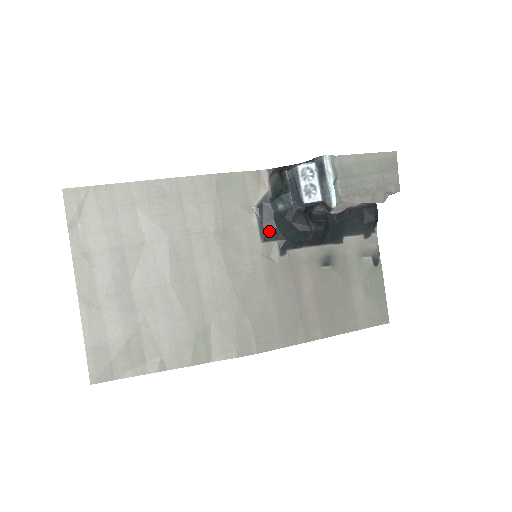
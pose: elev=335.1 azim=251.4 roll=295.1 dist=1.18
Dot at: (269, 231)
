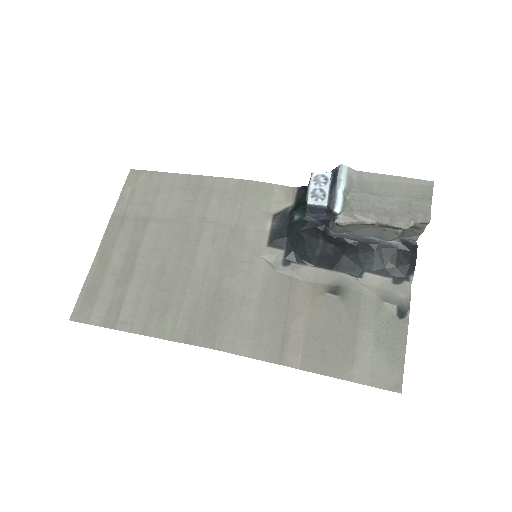
Dot at: (278, 238)
